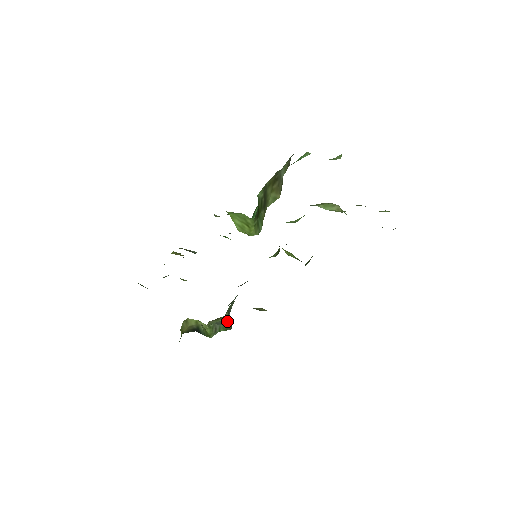
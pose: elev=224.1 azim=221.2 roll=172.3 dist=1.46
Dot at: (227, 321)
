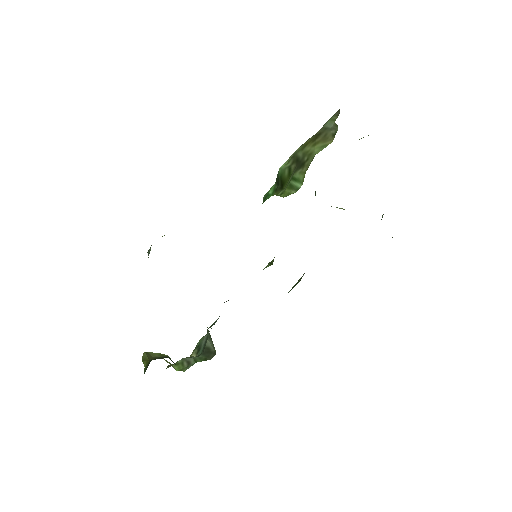
Dot at: (204, 351)
